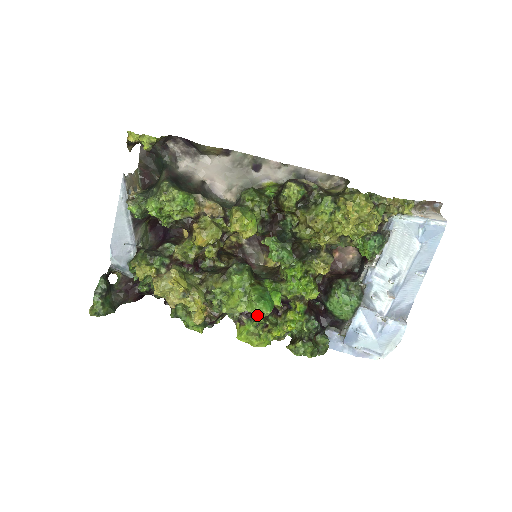
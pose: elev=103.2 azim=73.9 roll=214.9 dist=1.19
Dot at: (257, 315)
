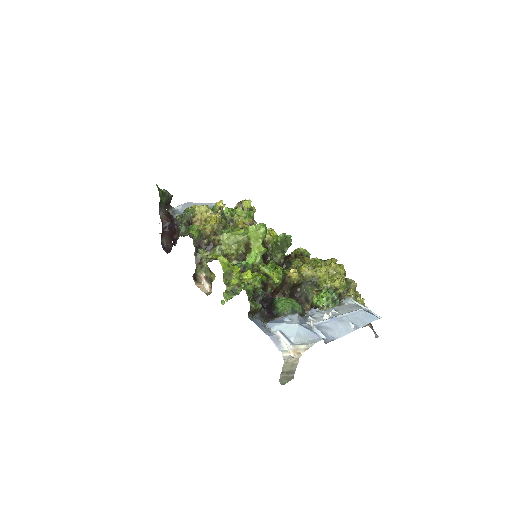
Dot at: occluded
